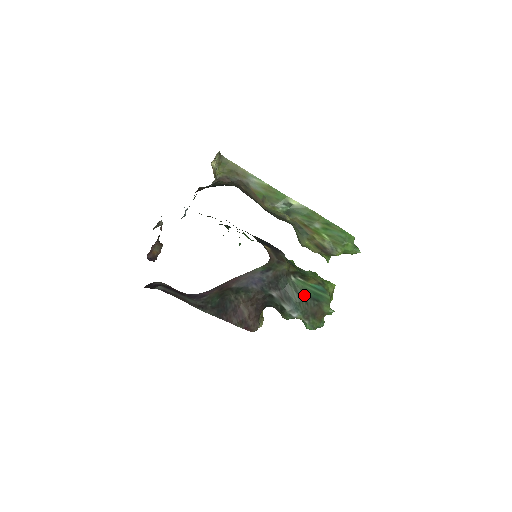
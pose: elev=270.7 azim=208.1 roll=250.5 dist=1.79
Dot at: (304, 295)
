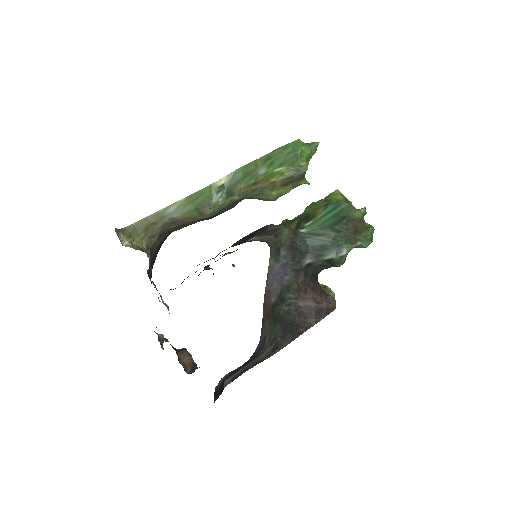
Dot at: (329, 229)
